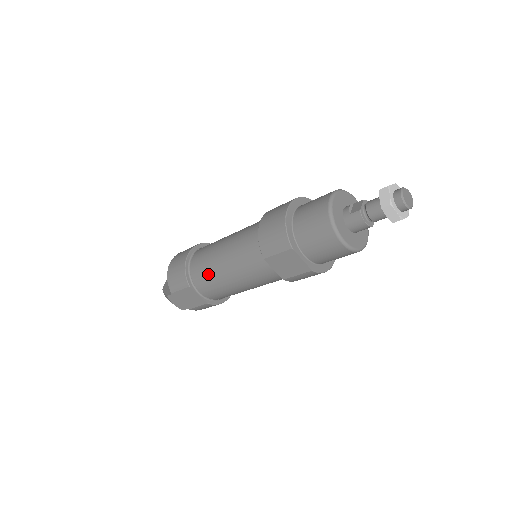
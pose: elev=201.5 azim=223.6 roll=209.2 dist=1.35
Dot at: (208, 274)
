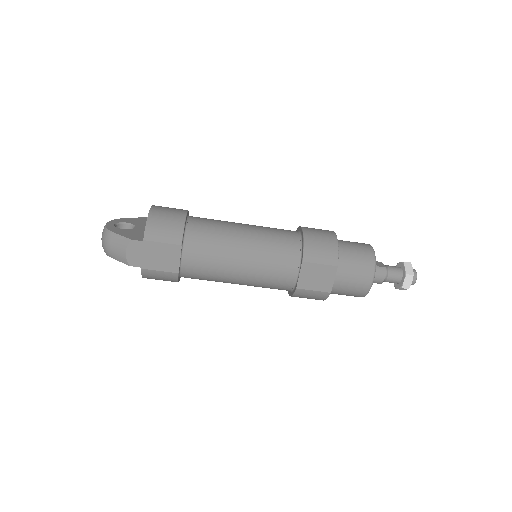
Dot at: (214, 245)
